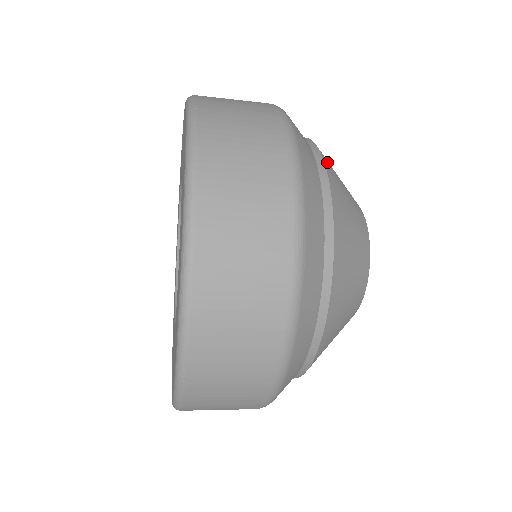
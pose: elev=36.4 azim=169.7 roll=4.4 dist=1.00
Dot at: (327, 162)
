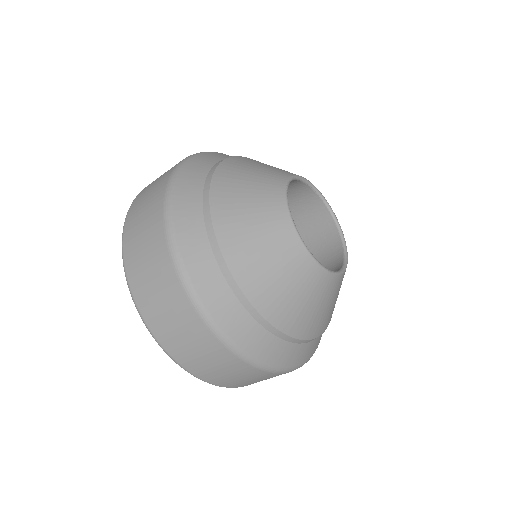
Dot at: (224, 173)
